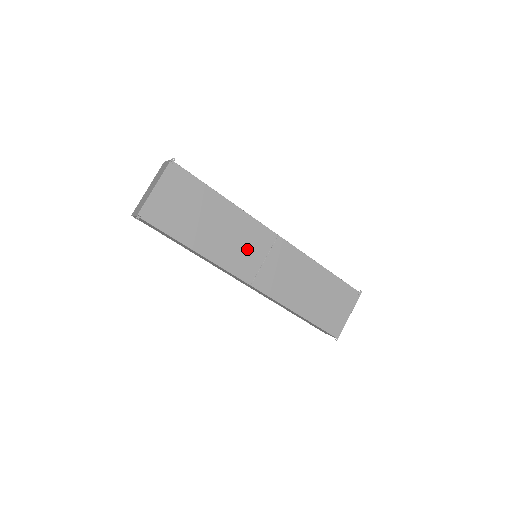
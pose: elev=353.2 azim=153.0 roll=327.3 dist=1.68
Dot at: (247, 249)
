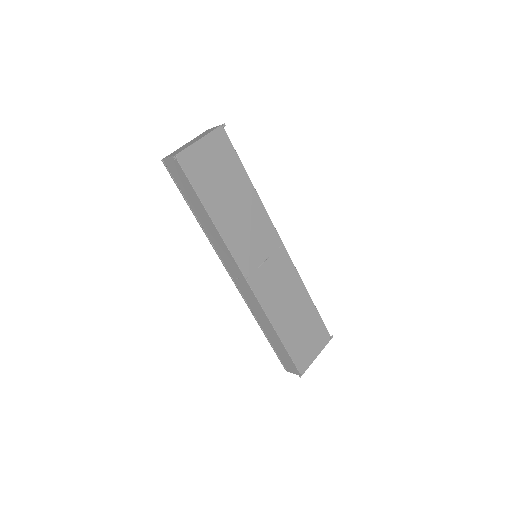
Dot at: (254, 242)
